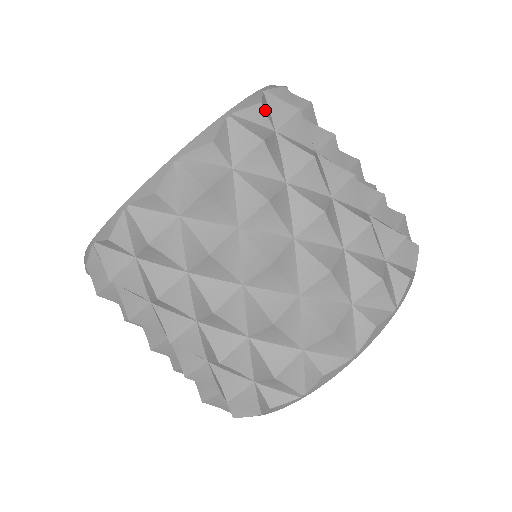
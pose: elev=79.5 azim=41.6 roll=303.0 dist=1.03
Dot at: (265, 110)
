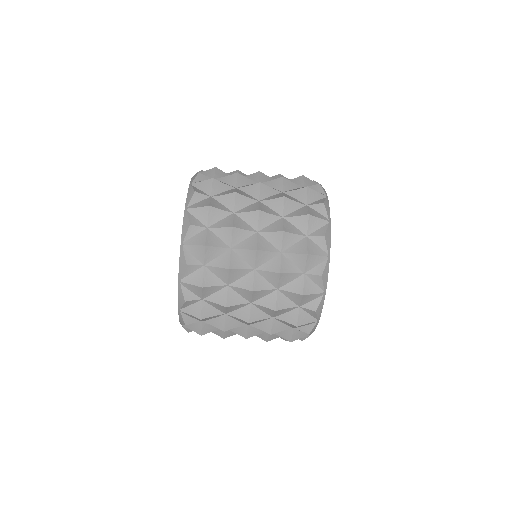
Dot at: (191, 264)
